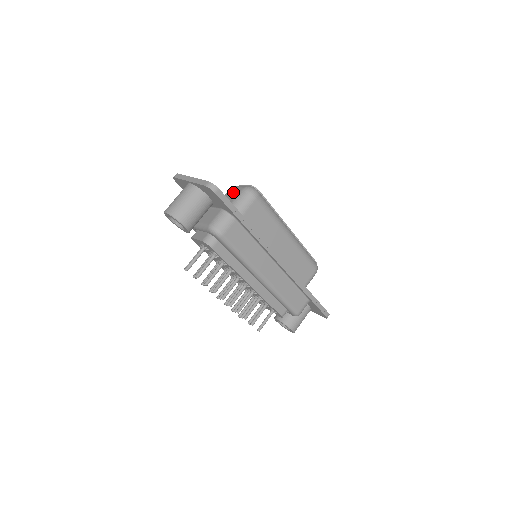
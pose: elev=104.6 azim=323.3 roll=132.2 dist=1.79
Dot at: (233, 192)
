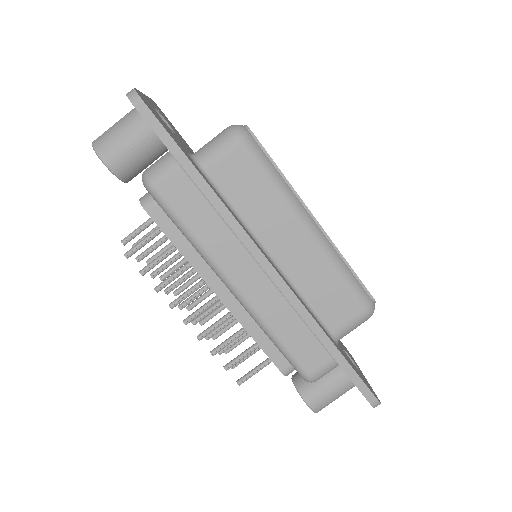
Dot at: occluded
